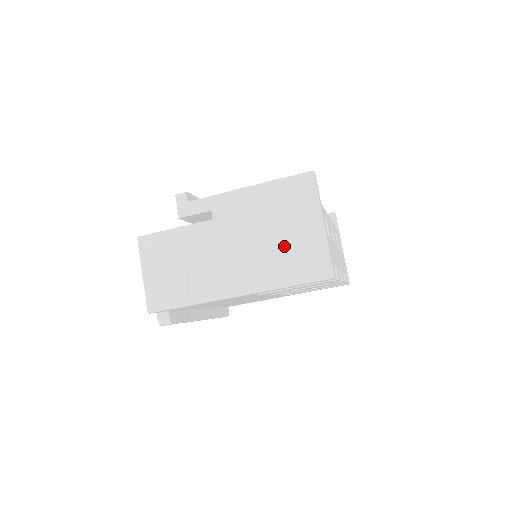
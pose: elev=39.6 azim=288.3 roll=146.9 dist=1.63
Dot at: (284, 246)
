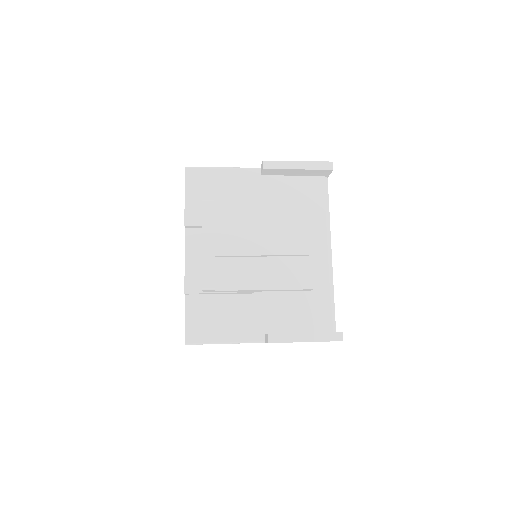
Dot at: occluded
